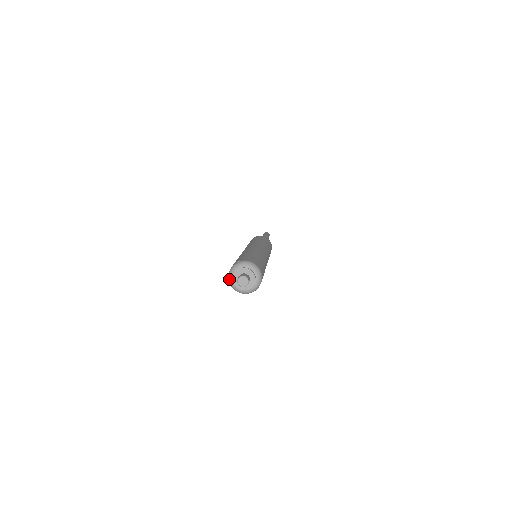
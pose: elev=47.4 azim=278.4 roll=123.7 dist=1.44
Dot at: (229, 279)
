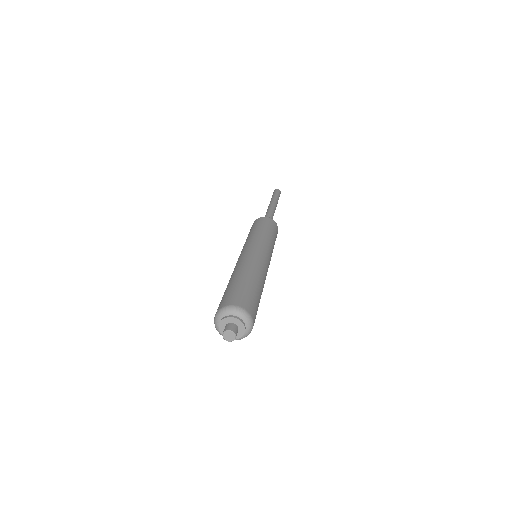
Dot at: (216, 317)
